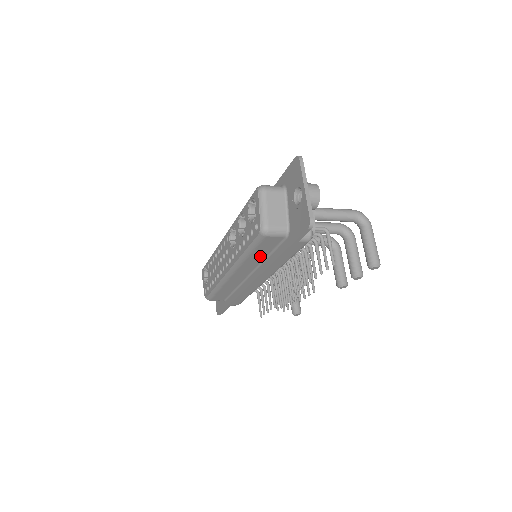
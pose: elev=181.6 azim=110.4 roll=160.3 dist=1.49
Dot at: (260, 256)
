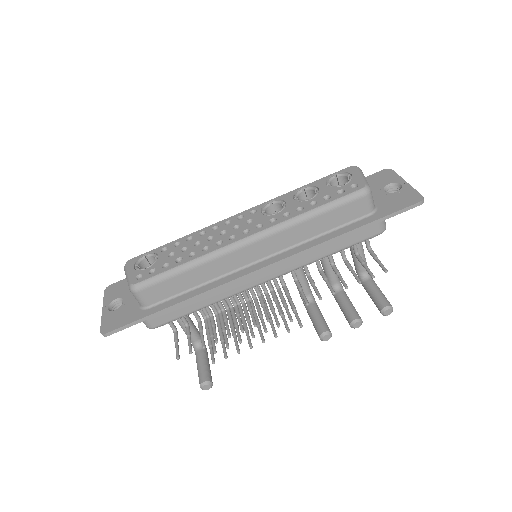
Dot at: (315, 229)
